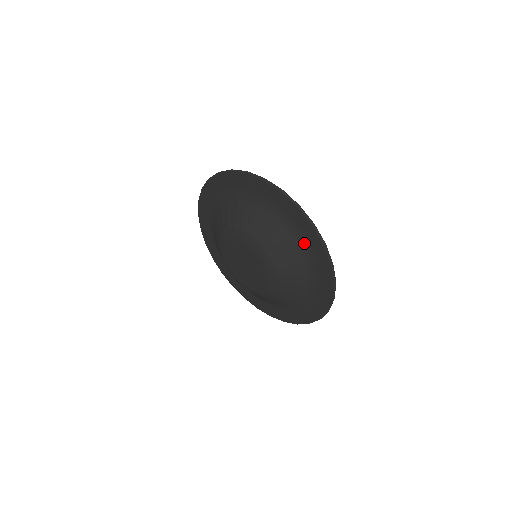
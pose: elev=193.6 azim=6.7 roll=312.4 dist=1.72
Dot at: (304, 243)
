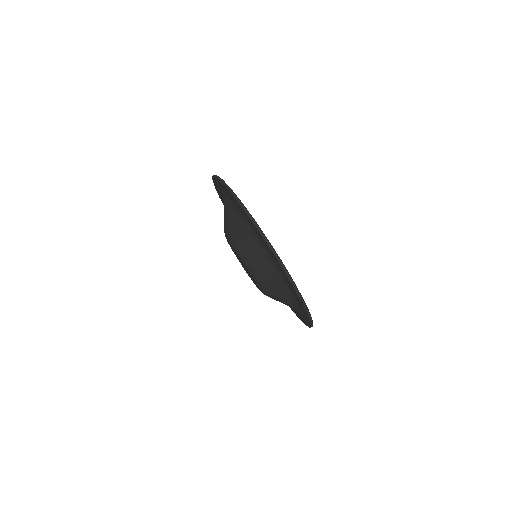
Dot at: (269, 254)
